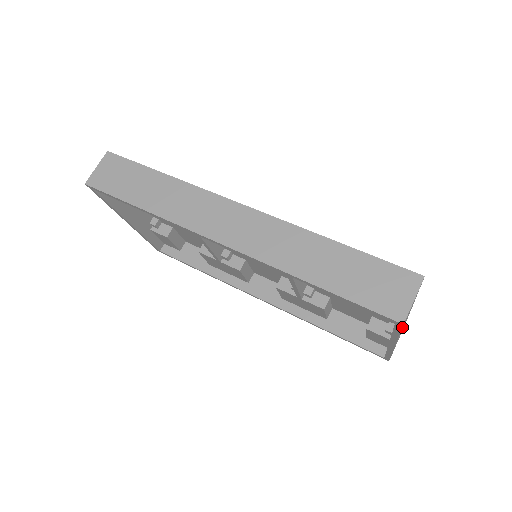
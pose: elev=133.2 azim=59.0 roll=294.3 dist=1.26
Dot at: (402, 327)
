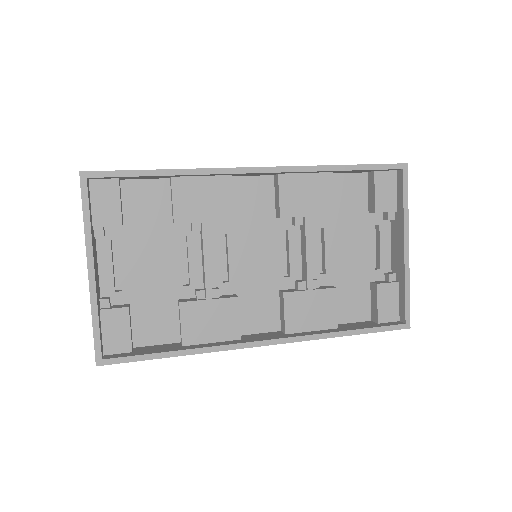
Dot at: (407, 176)
